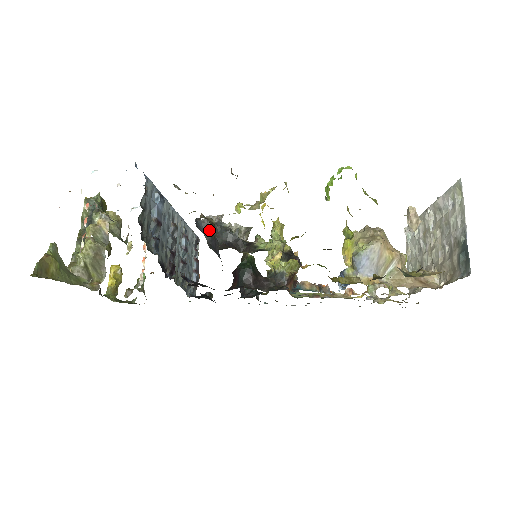
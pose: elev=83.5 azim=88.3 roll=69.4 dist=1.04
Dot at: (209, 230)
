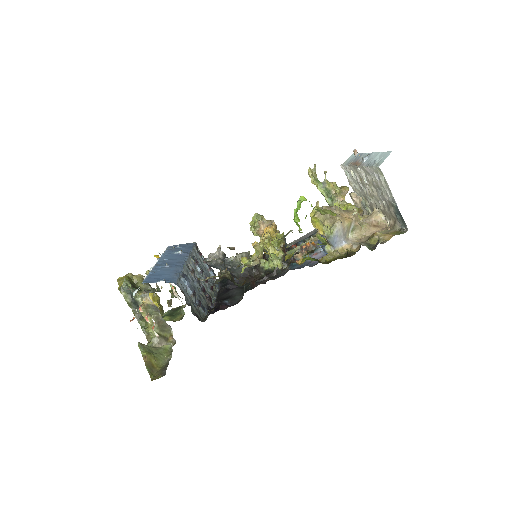
Dot at: (220, 266)
